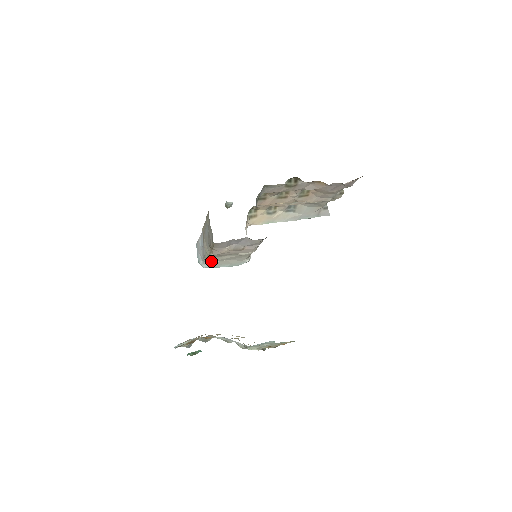
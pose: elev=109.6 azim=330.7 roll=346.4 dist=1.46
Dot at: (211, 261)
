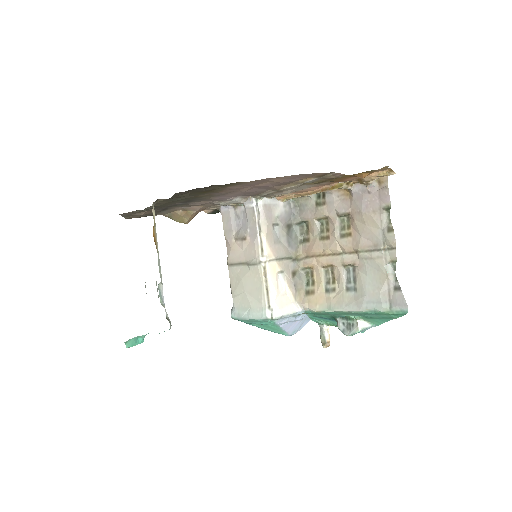
Dot at: (235, 295)
